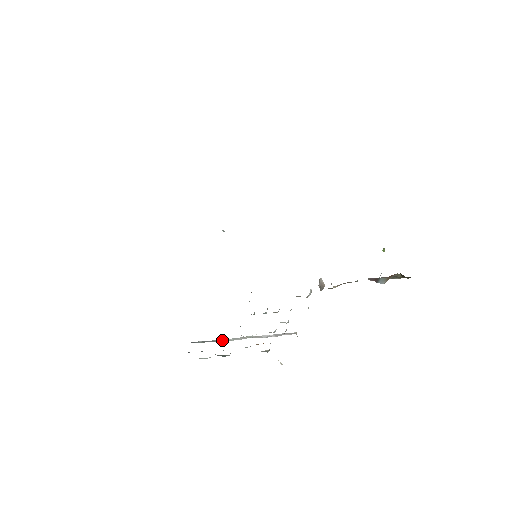
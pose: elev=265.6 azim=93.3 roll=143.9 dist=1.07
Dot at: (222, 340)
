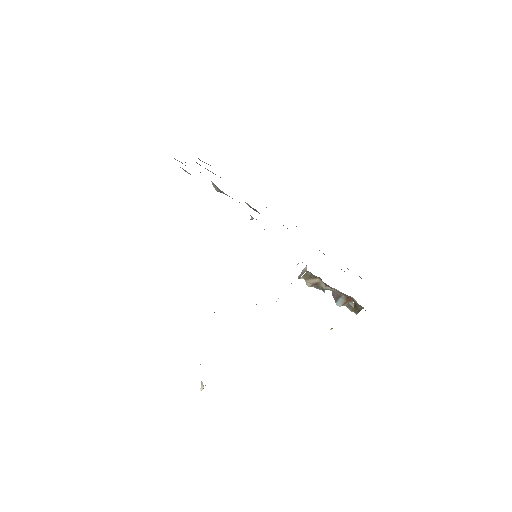
Dot at: occluded
